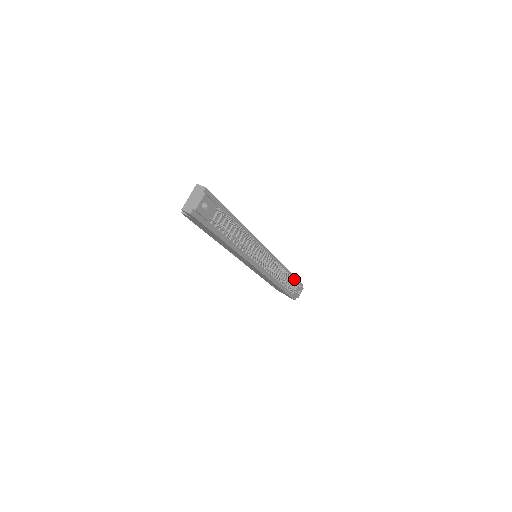
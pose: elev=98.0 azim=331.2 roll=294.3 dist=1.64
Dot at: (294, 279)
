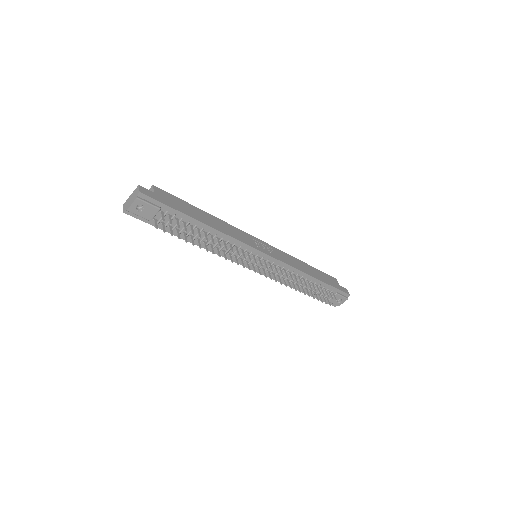
Dot at: (315, 289)
